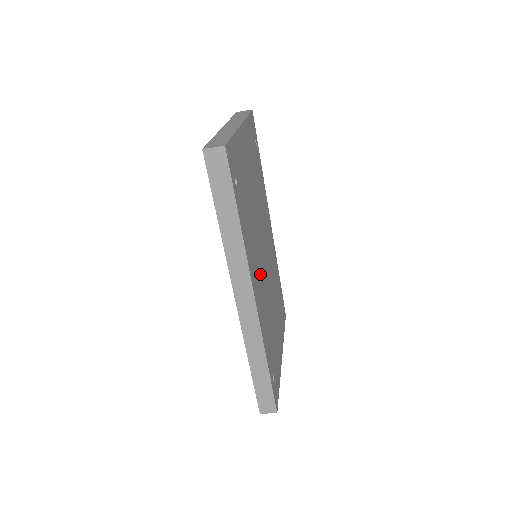
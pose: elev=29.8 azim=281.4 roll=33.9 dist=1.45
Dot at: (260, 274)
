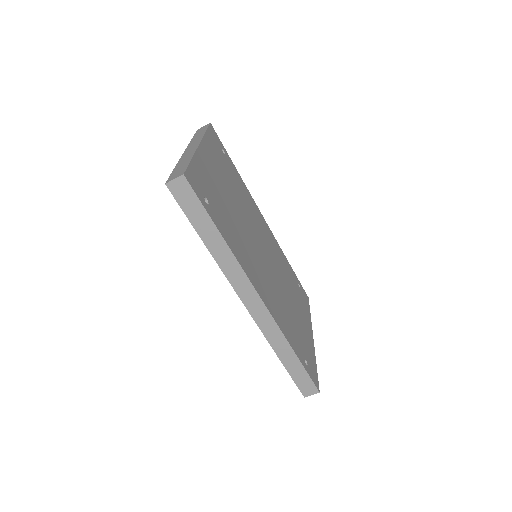
Dot at: (262, 273)
